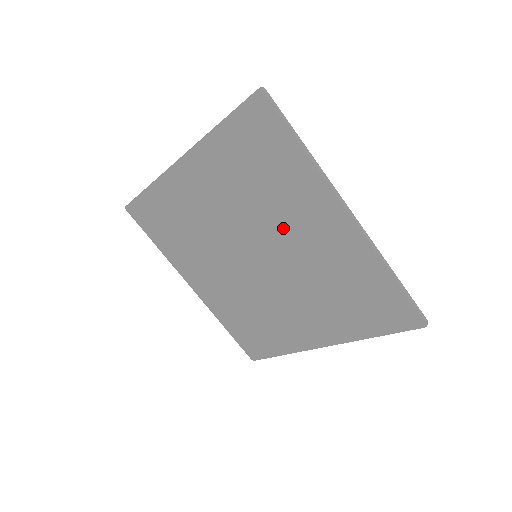
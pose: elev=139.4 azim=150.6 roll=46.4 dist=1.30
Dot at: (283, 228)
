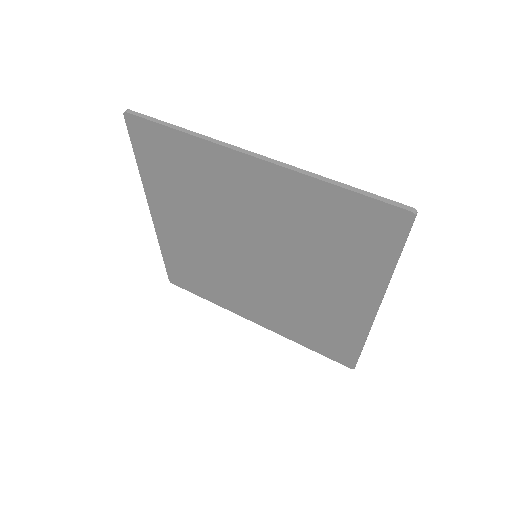
Dot at: (238, 213)
